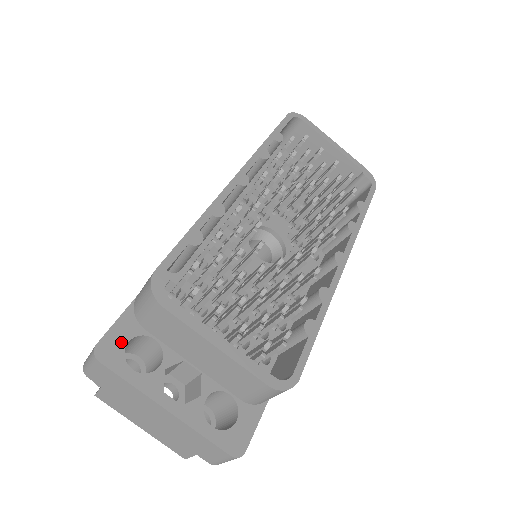
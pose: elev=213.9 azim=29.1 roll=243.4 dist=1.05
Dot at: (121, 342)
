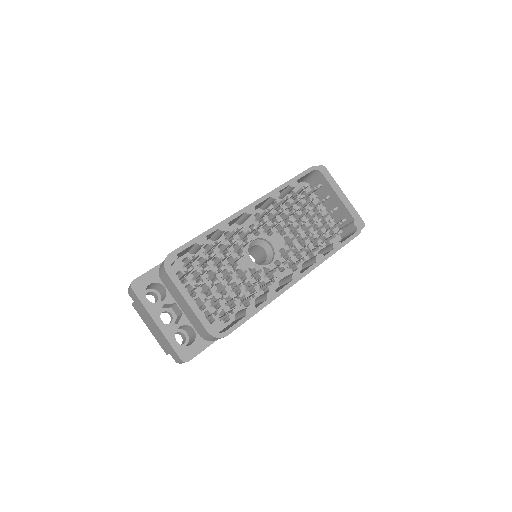
Dot at: (146, 283)
